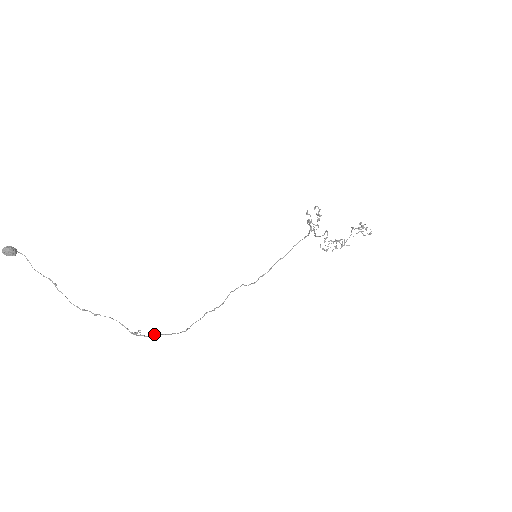
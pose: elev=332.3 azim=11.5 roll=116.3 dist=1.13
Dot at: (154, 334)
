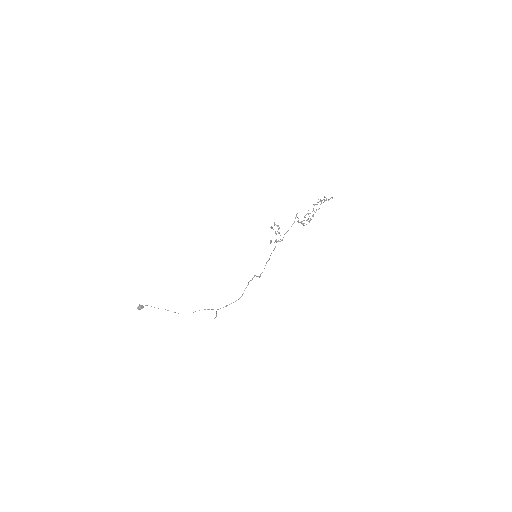
Dot at: (227, 305)
